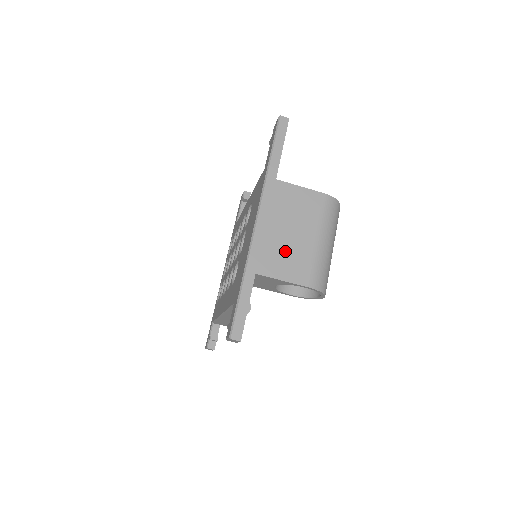
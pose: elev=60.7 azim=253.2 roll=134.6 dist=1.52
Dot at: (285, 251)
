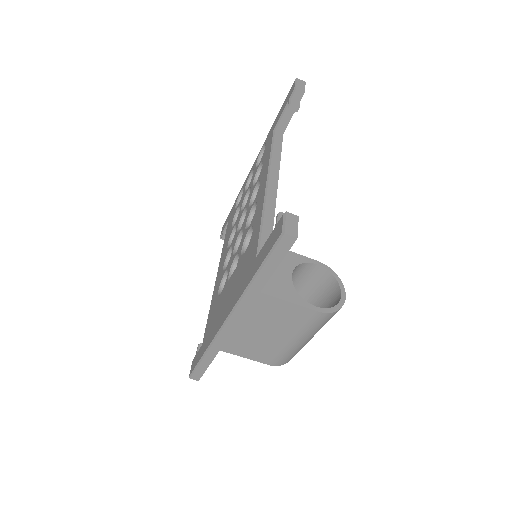
Dot at: (253, 343)
